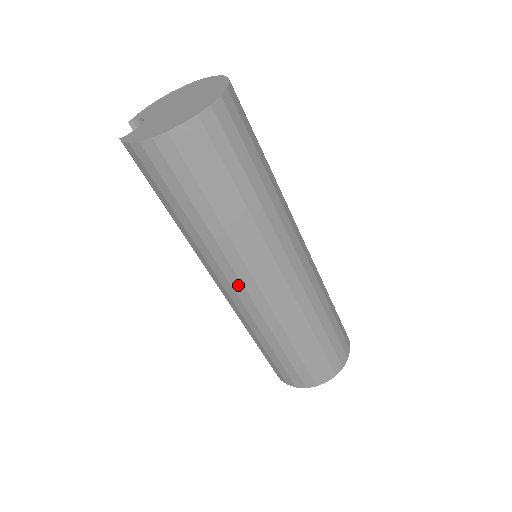
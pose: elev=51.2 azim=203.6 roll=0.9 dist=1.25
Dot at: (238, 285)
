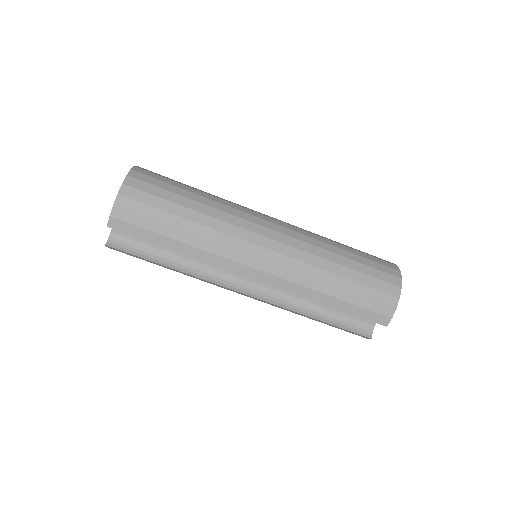
Dot at: (259, 239)
